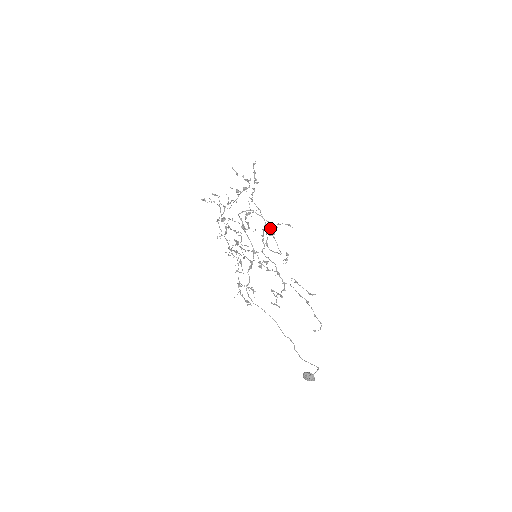
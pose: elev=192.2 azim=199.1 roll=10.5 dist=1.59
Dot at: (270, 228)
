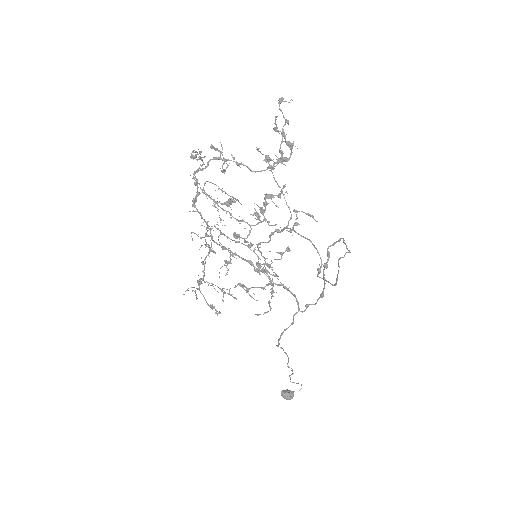
Dot at: occluded
